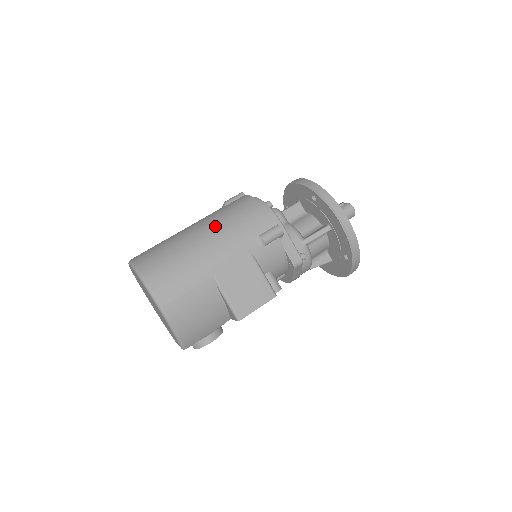
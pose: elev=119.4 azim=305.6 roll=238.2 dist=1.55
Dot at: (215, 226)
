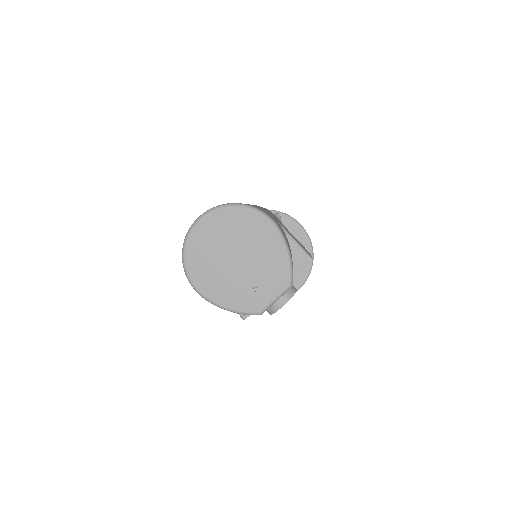
Dot at: occluded
